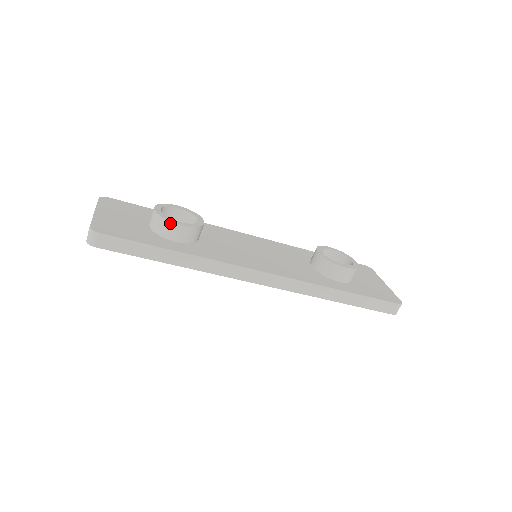
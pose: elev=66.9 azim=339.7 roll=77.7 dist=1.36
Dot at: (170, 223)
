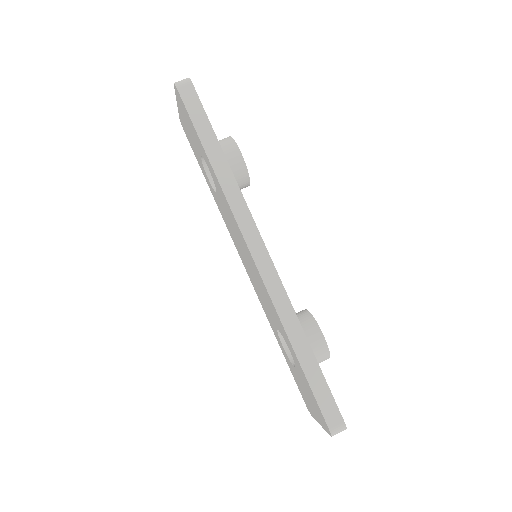
Dot at: (235, 144)
